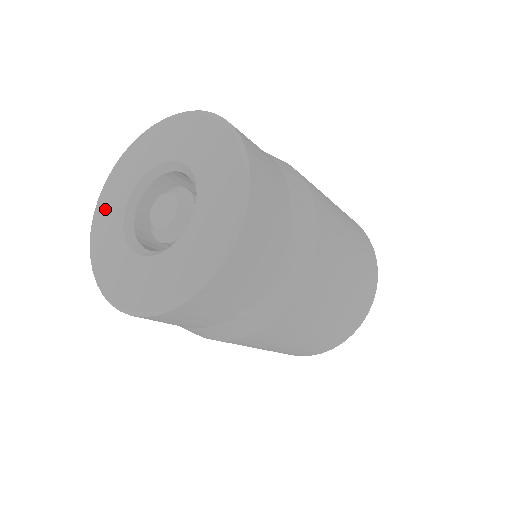
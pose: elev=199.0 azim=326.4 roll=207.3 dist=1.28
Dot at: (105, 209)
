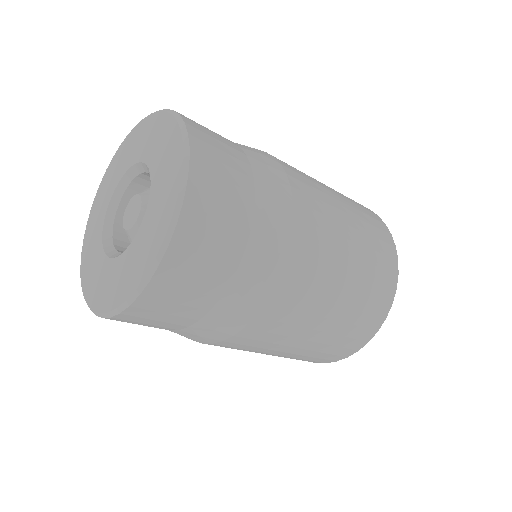
Dot at: (89, 274)
